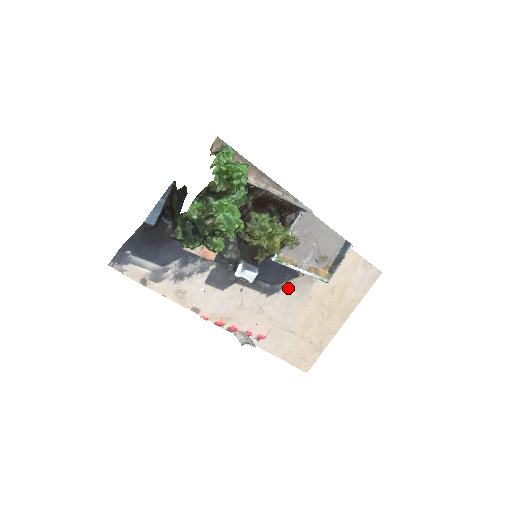
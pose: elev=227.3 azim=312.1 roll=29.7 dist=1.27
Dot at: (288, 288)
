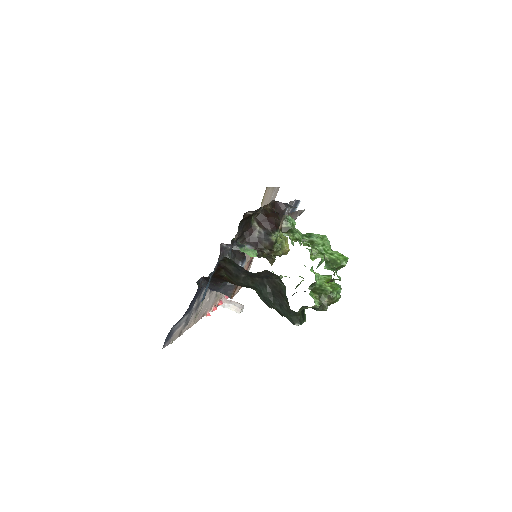
Dot at: occluded
